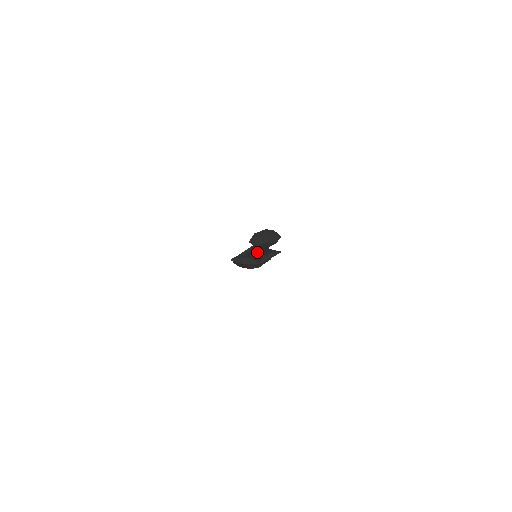
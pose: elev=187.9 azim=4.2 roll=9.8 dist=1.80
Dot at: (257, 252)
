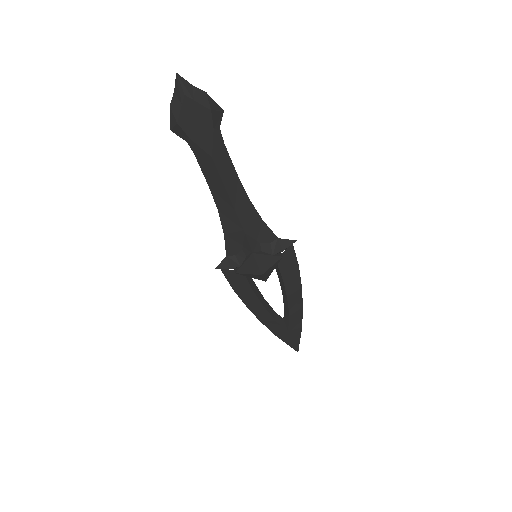
Dot at: (226, 203)
